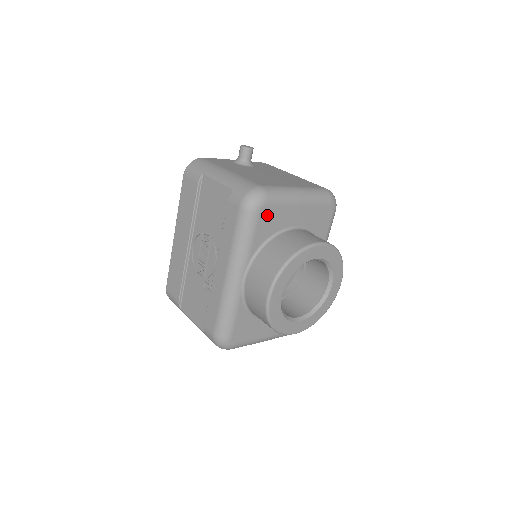
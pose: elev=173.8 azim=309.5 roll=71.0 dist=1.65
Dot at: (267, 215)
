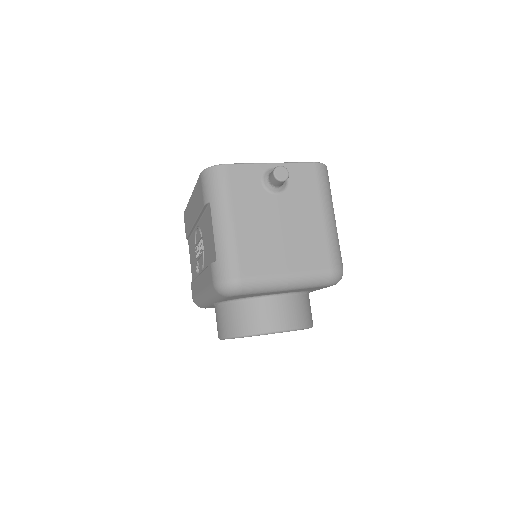
Dot at: (239, 296)
